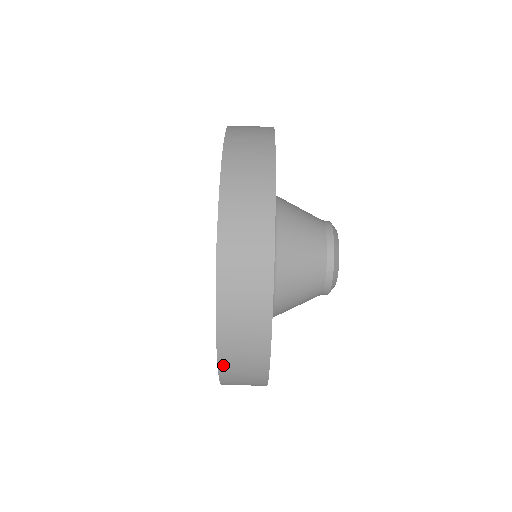
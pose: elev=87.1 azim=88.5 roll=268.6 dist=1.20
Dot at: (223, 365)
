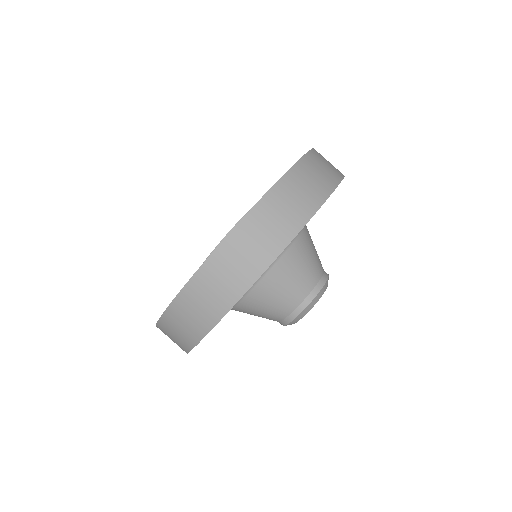
Dot at: (260, 207)
